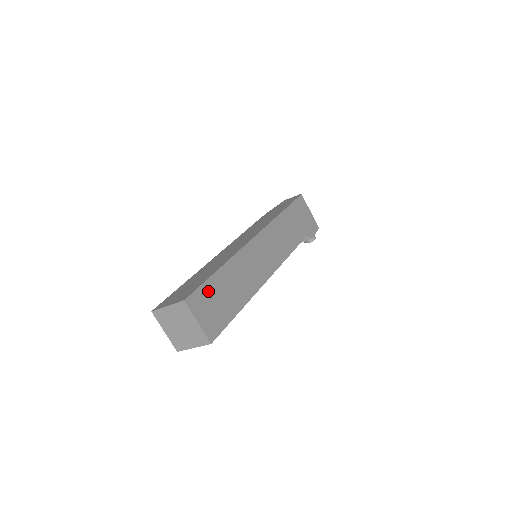
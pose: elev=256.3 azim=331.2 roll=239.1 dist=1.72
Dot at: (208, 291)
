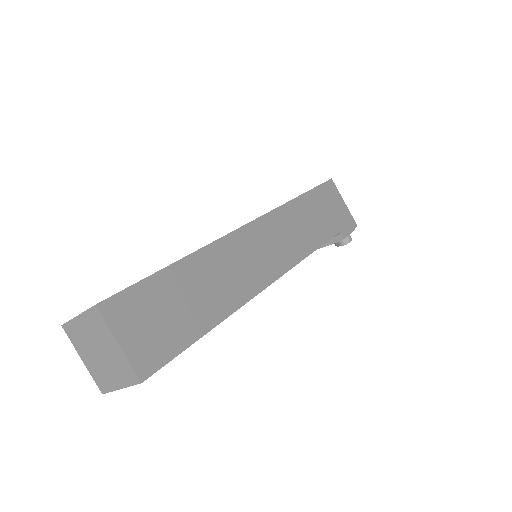
Dot at: (149, 294)
